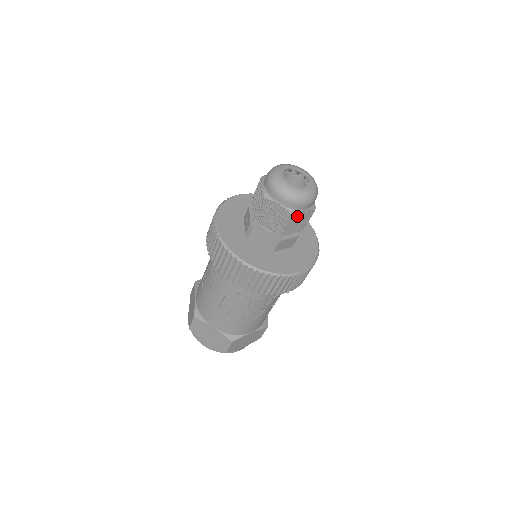
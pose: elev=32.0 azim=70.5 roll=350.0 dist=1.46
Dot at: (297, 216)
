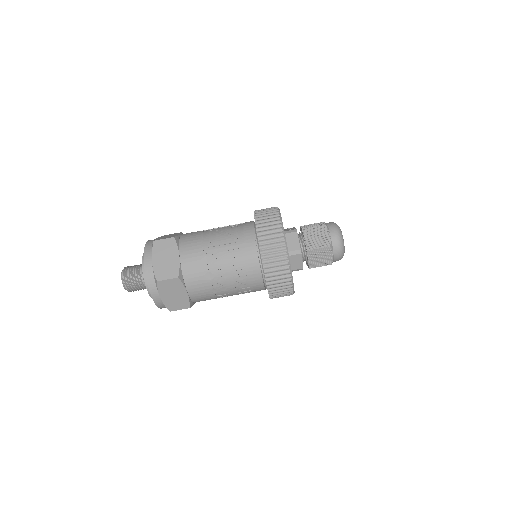
Dot at: (328, 252)
